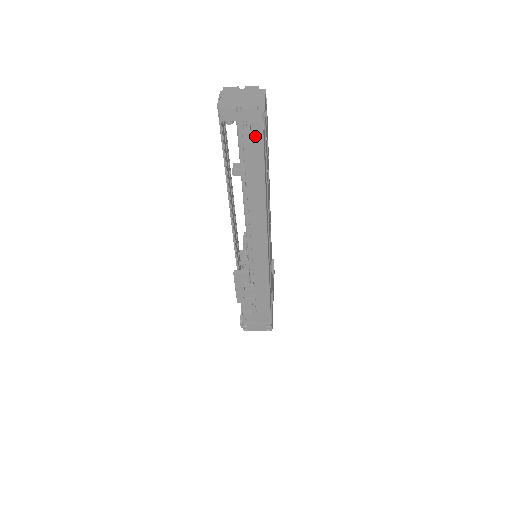
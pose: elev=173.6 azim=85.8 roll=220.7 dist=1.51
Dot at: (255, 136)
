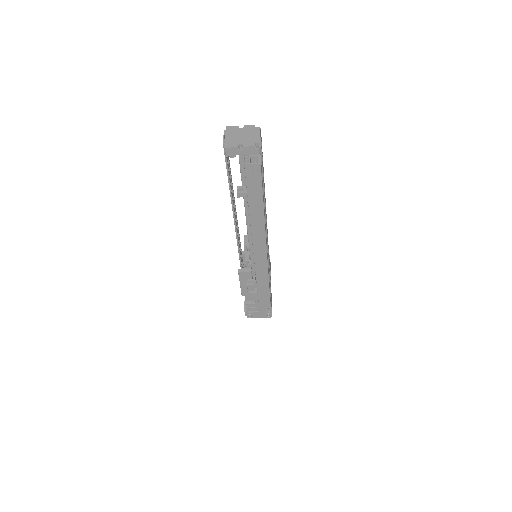
Dot at: occluded
